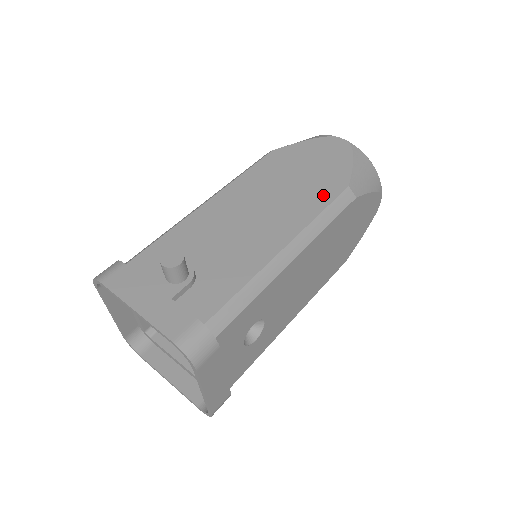
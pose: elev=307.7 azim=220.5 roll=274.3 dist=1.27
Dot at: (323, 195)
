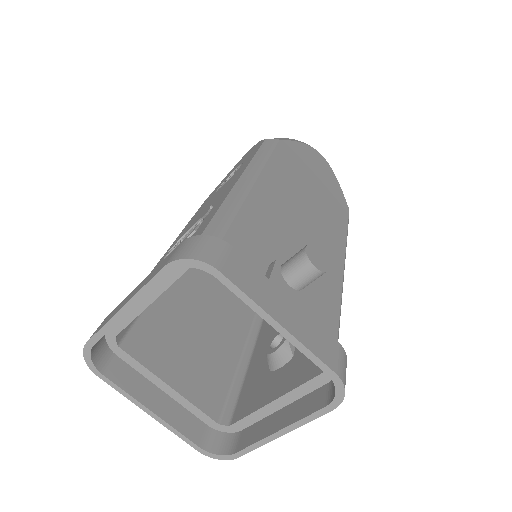
Dot at: (340, 212)
